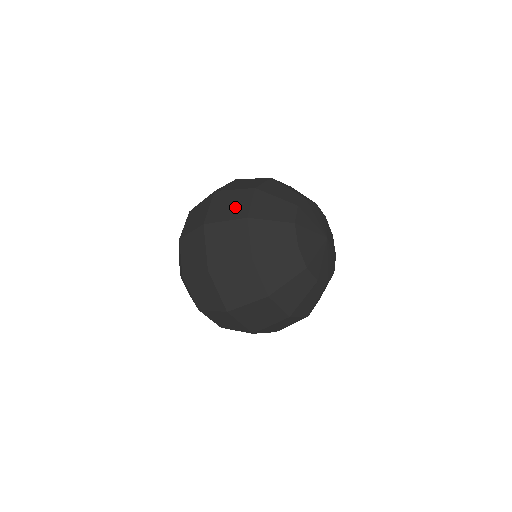
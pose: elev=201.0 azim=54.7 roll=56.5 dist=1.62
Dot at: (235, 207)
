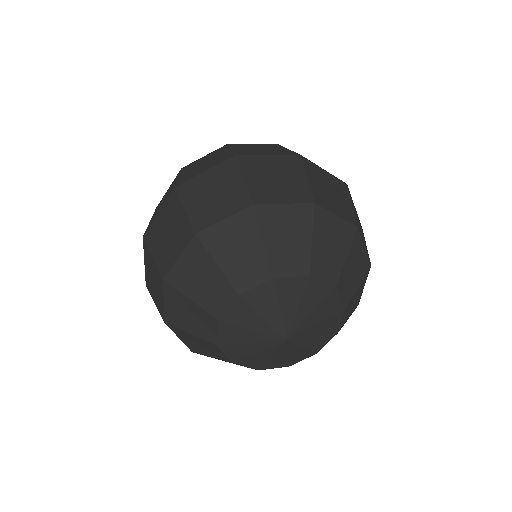
Dot at: (156, 292)
